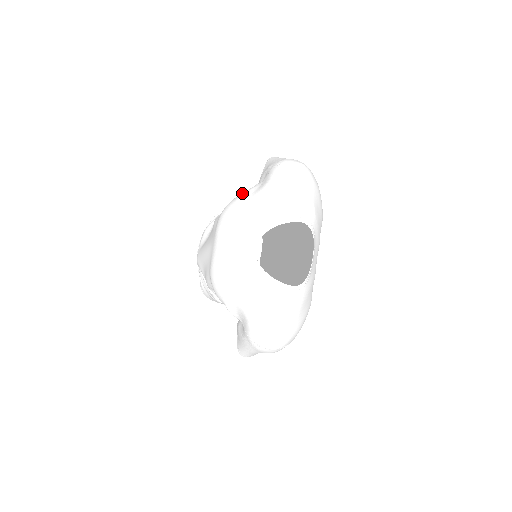
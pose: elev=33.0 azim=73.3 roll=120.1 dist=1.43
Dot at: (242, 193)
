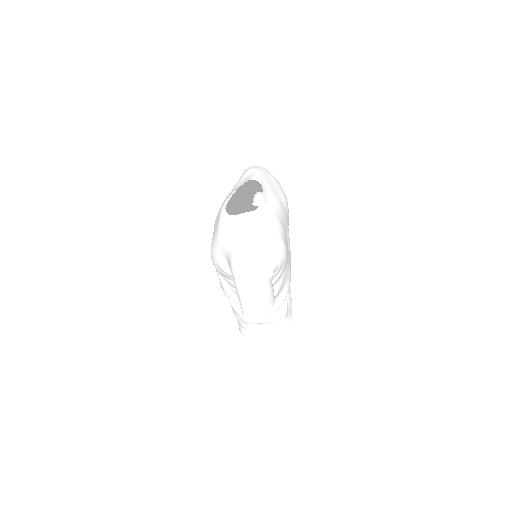
Dot at: (228, 203)
